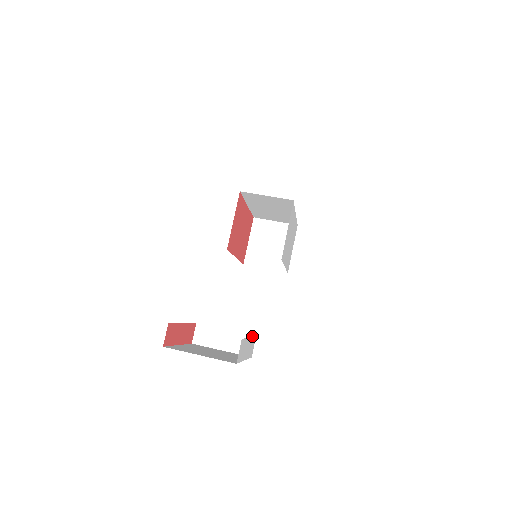
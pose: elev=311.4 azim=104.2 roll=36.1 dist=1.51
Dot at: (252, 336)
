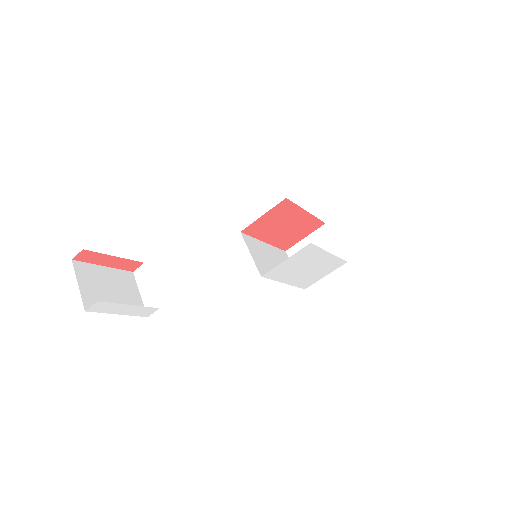
Dot at: (158, 305)
